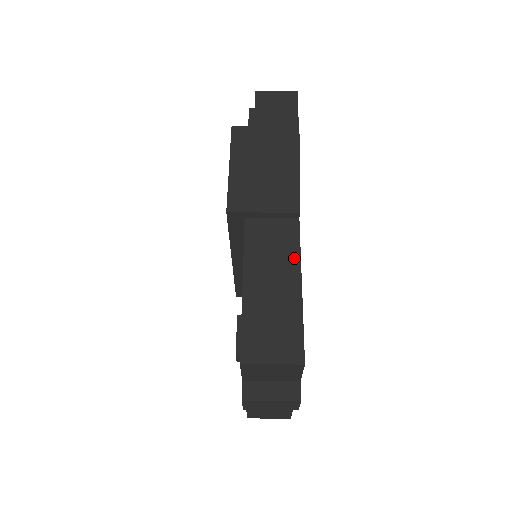
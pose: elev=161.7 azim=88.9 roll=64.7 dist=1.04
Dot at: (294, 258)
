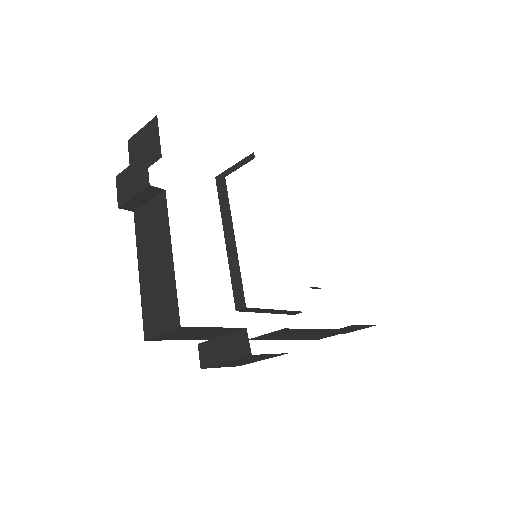
Dot at: occluded
